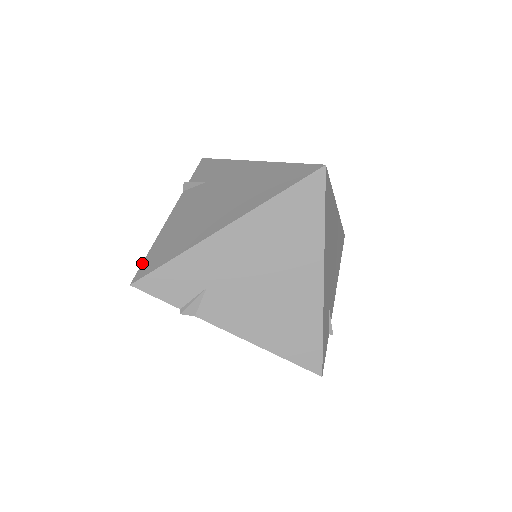
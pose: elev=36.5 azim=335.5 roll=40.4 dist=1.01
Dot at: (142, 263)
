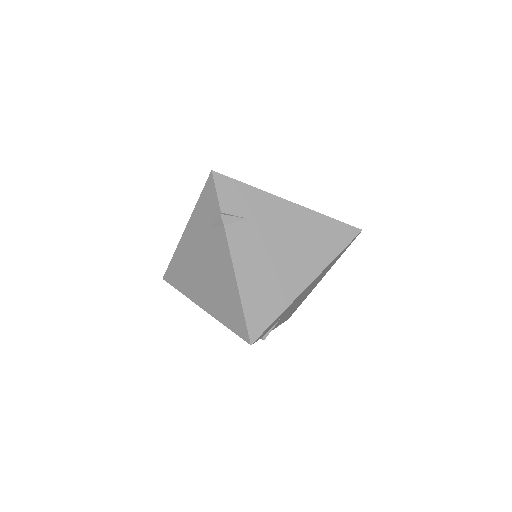
Dot at: (246, 322)
